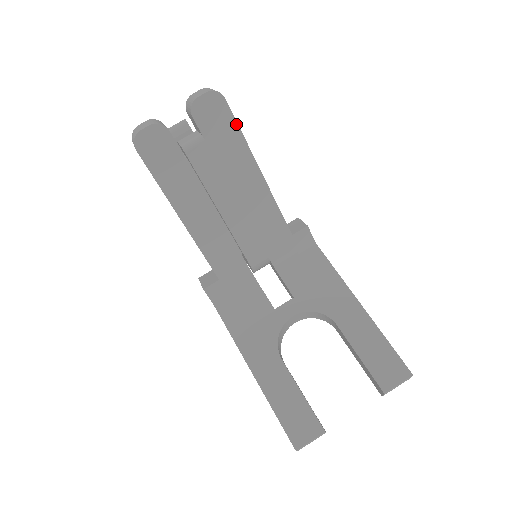
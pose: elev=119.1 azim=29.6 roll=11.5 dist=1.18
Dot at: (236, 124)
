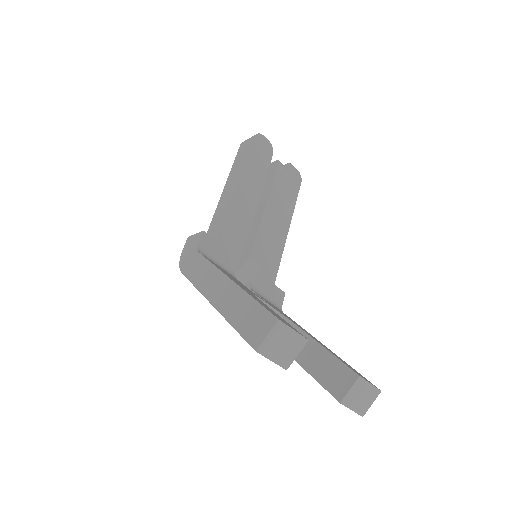
Dot at: (297, 196)
